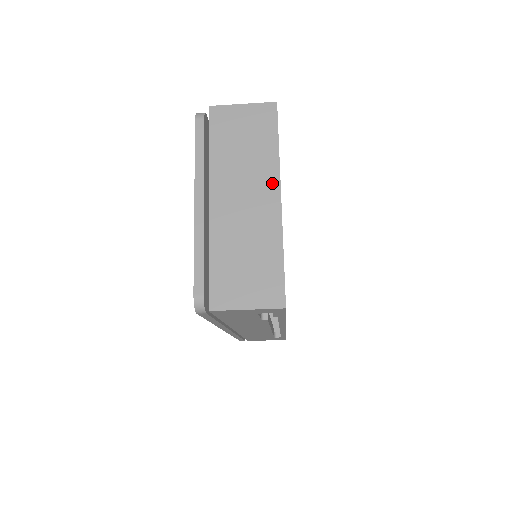
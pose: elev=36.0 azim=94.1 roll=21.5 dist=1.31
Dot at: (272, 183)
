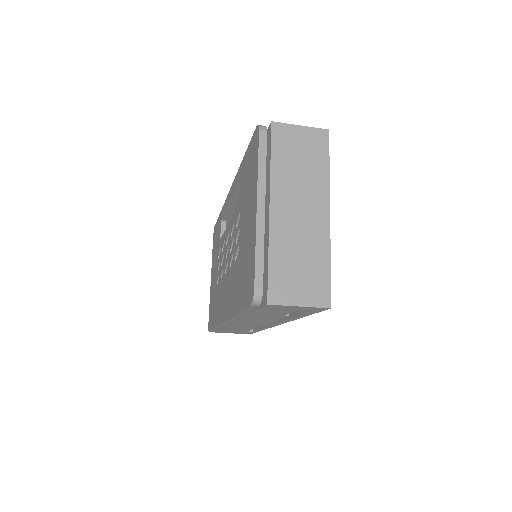
Dot at: (323, 200)
